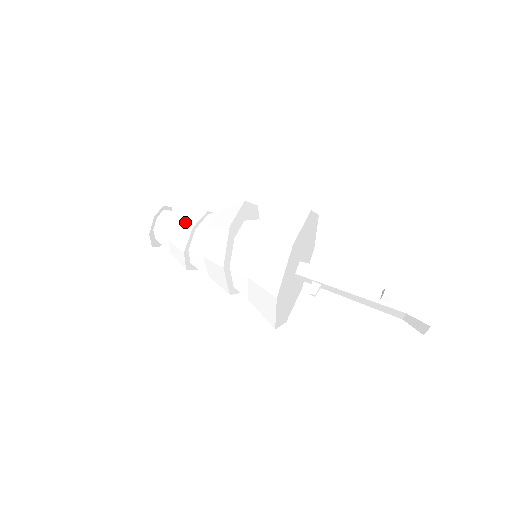
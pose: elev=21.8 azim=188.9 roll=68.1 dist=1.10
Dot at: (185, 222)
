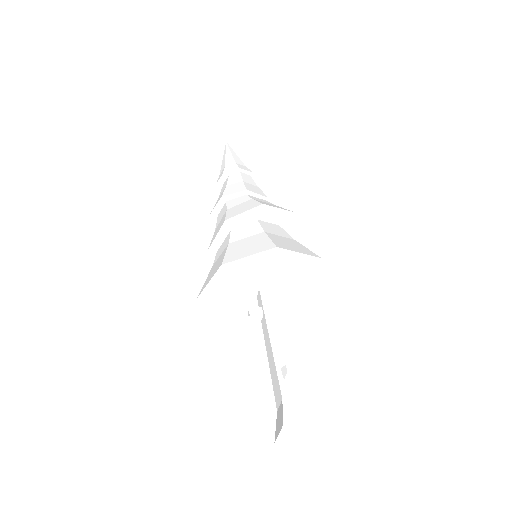
Dot at: (248, 186)
